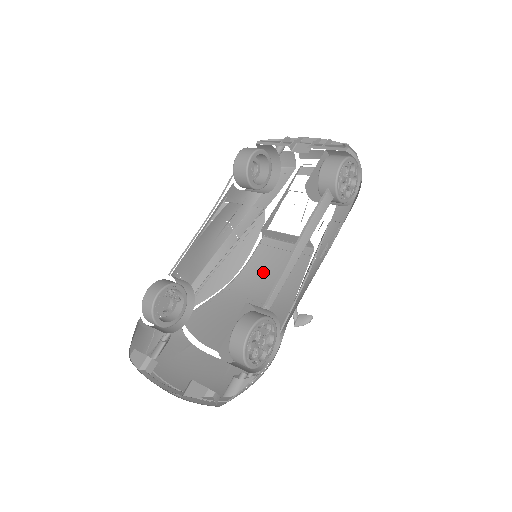
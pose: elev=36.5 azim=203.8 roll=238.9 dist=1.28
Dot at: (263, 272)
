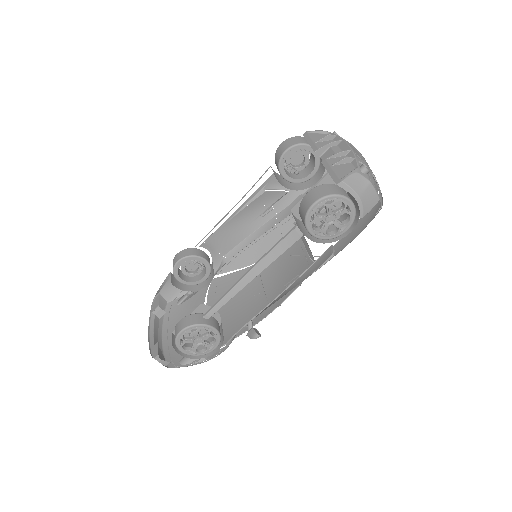
Dot at: (282, 265)
